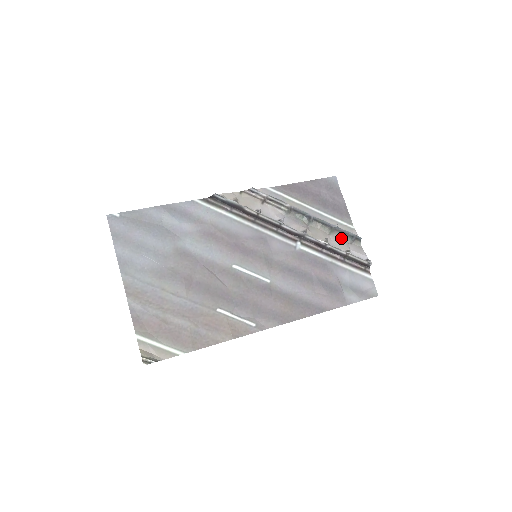
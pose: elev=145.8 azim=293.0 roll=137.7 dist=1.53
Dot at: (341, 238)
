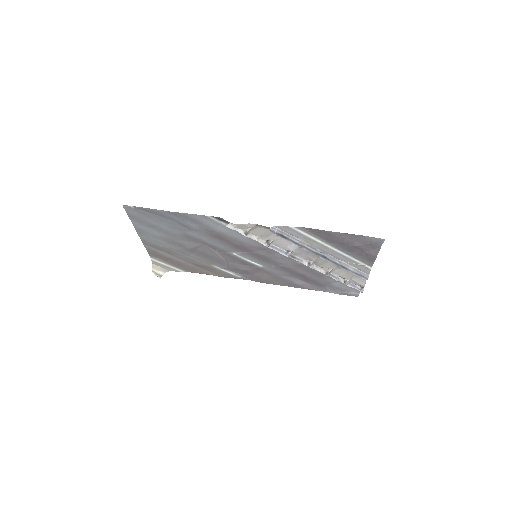
Dot at: occluded
